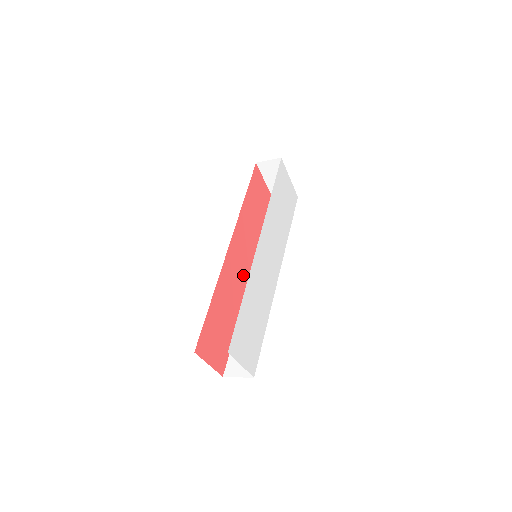
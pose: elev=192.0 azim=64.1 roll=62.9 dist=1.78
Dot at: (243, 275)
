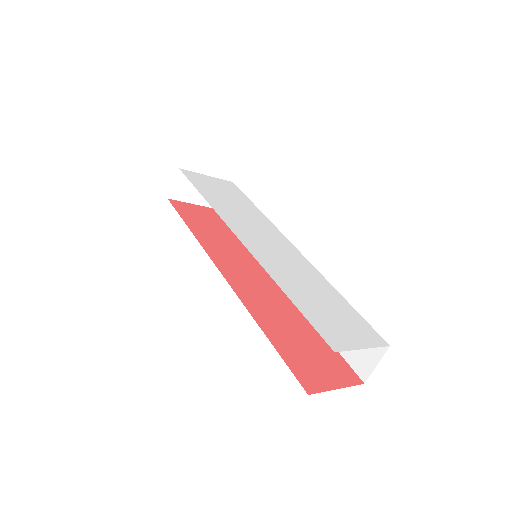
Dot at: (267, 285)
